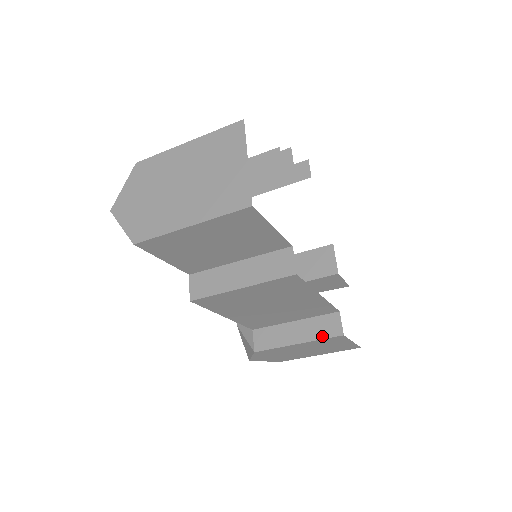
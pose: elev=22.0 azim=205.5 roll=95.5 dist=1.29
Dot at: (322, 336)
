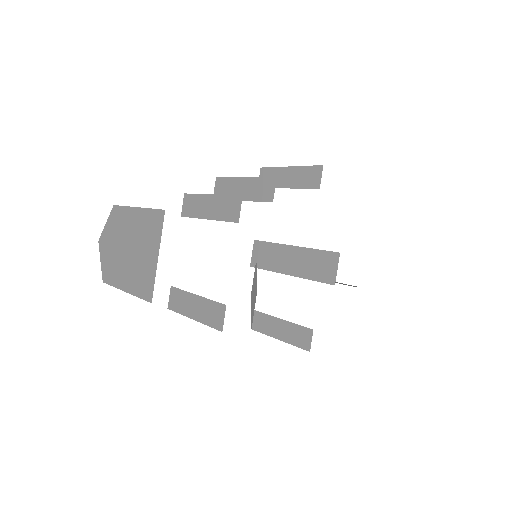
Dot at: (296, 343)
